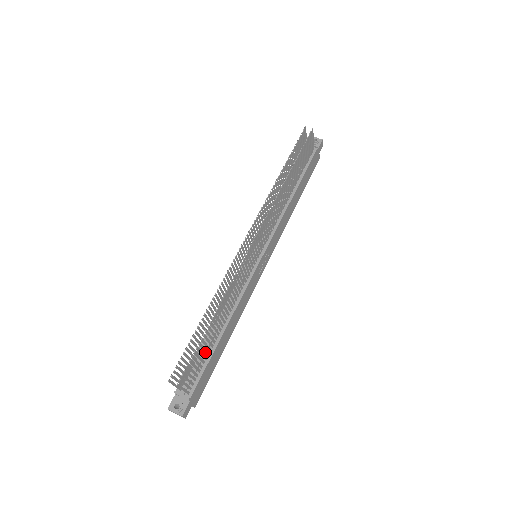
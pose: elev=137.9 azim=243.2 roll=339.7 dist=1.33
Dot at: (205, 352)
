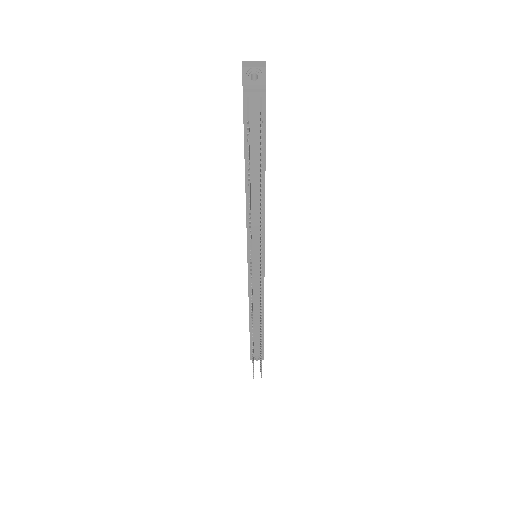
Dot at: occluded
